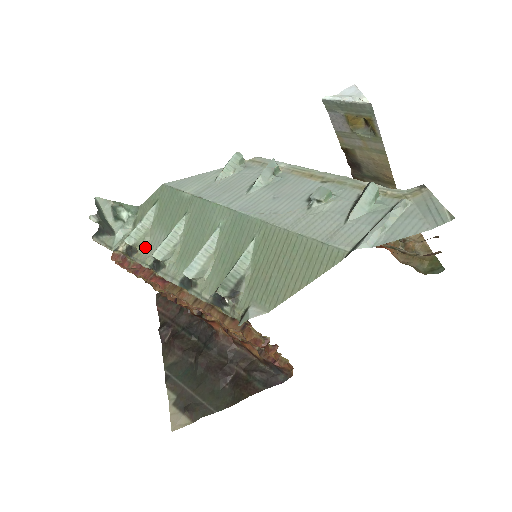
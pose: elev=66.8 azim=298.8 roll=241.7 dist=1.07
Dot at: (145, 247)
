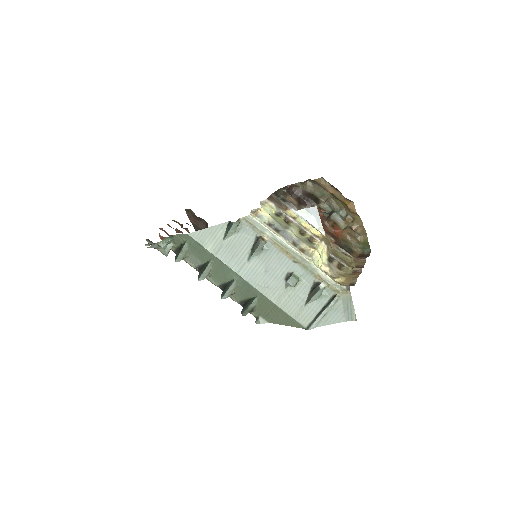
Dot at: (187, 258)
